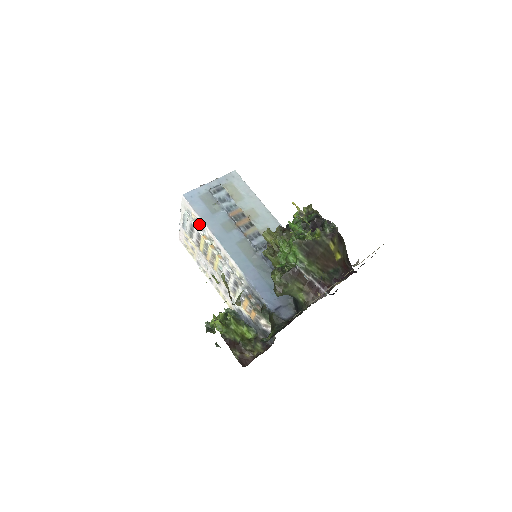
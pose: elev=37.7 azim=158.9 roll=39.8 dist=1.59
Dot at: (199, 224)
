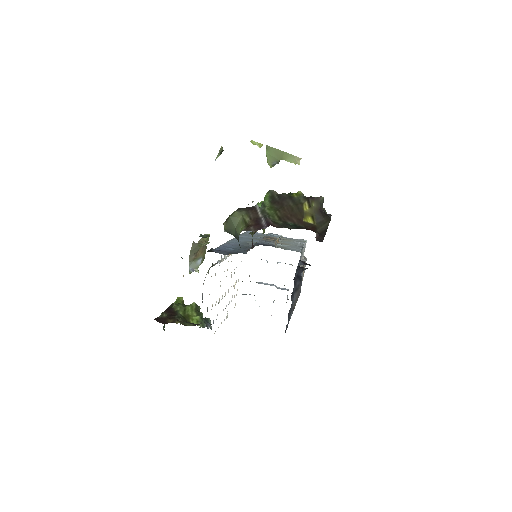
Dot at: occluded
